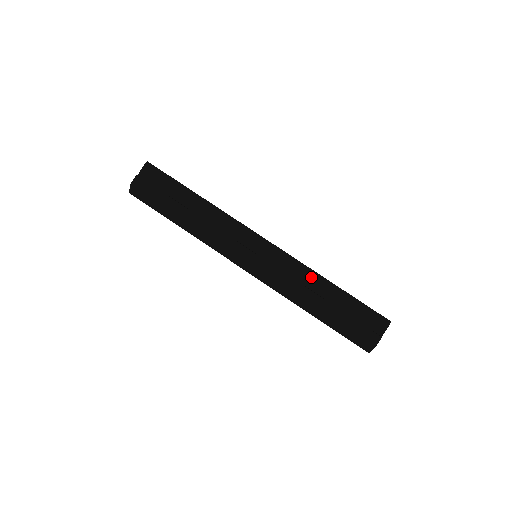
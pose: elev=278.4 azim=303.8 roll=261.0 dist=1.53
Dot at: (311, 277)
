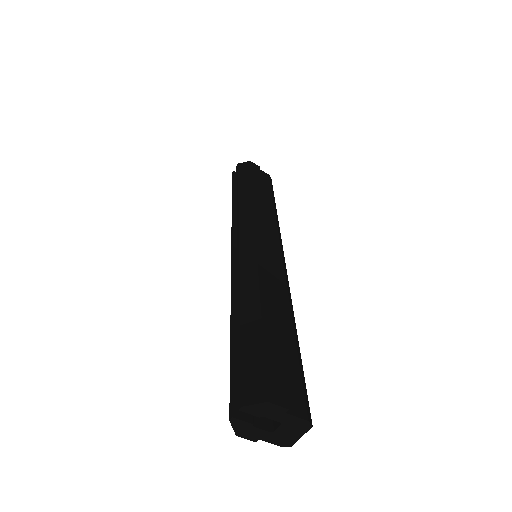
Dot at: (287, 301)
